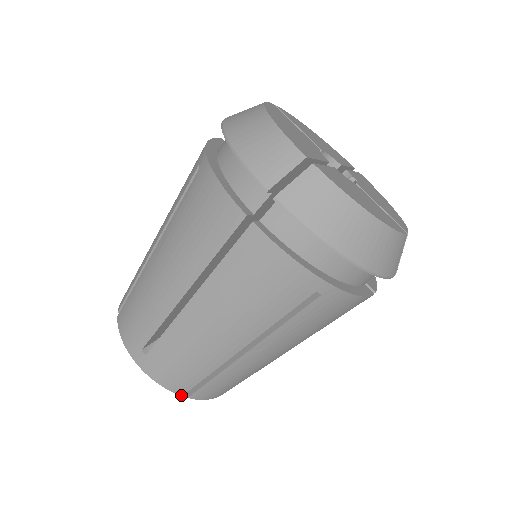
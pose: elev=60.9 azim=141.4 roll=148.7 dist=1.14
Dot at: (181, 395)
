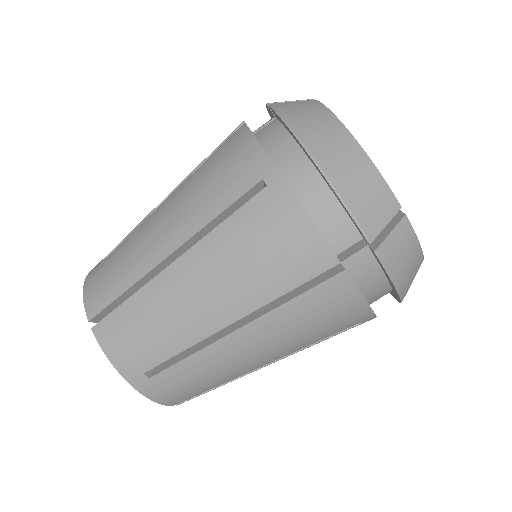
Dot at: (89, 319)
